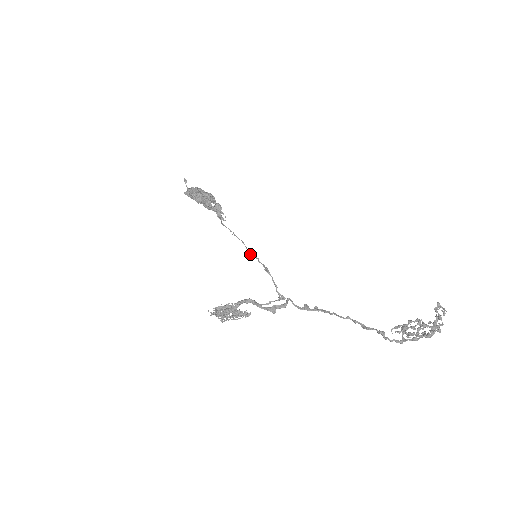
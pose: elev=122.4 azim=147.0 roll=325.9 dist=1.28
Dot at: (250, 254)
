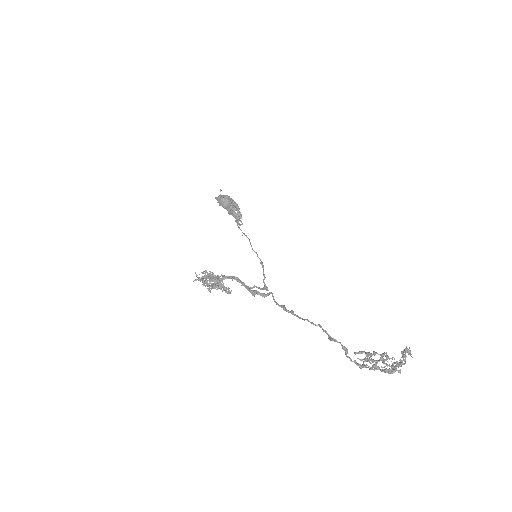
Dot at: (252, 249)
